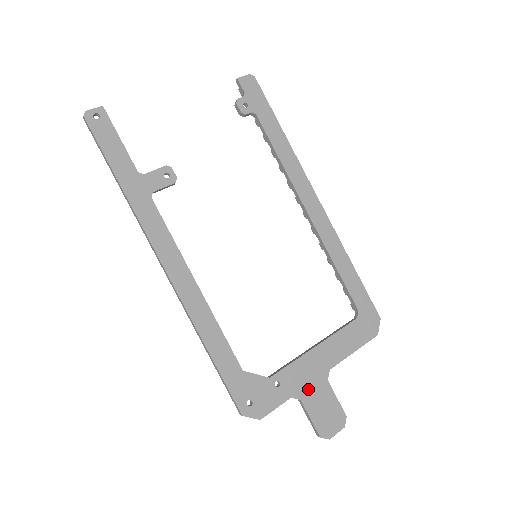
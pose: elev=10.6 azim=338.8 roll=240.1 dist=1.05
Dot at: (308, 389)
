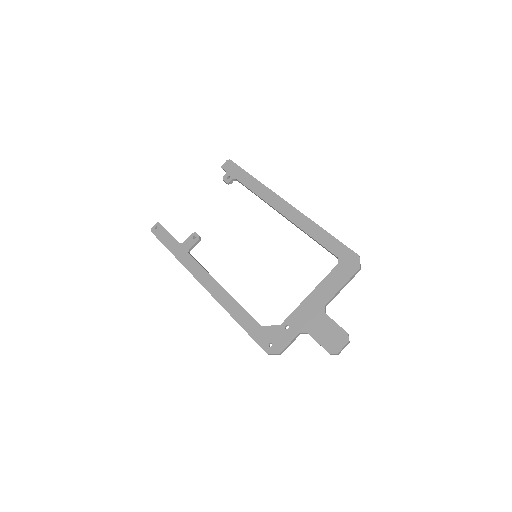
Dot at: (311, 324)
